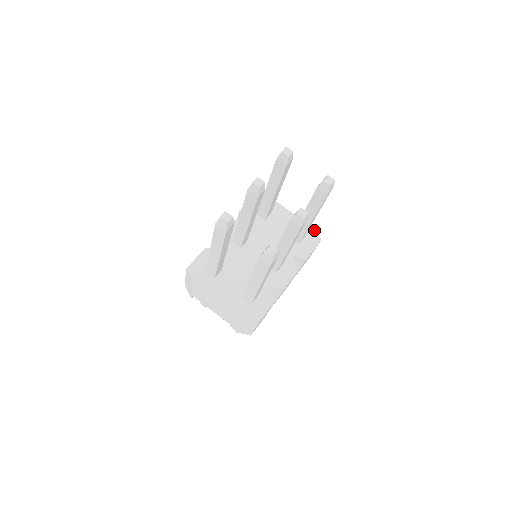
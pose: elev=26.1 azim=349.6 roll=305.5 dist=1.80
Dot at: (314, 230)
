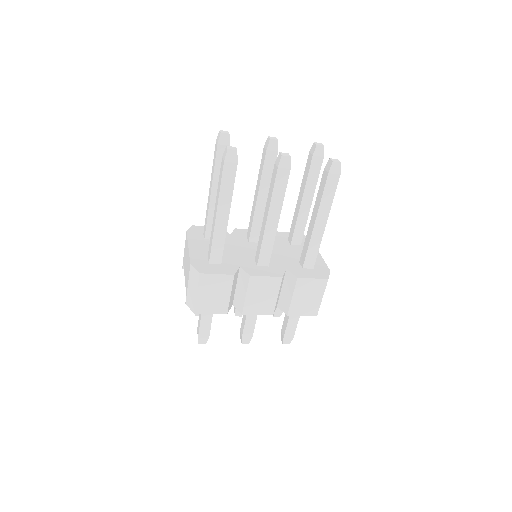
Dot at: (329, 272)
